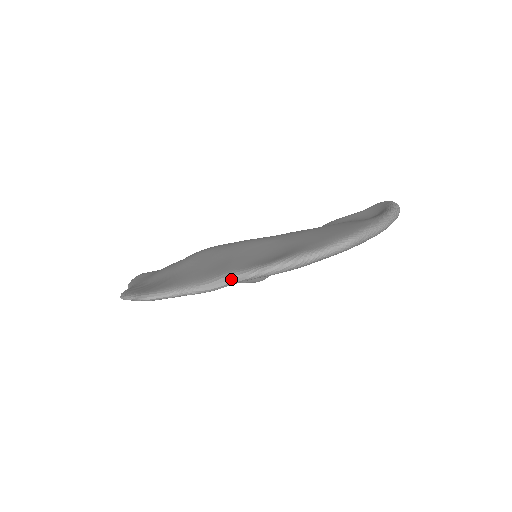
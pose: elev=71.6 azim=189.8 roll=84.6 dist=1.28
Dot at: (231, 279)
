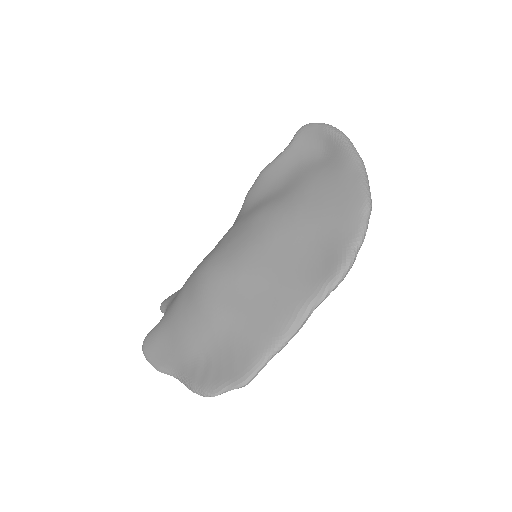
Dot at: (311, 311)
